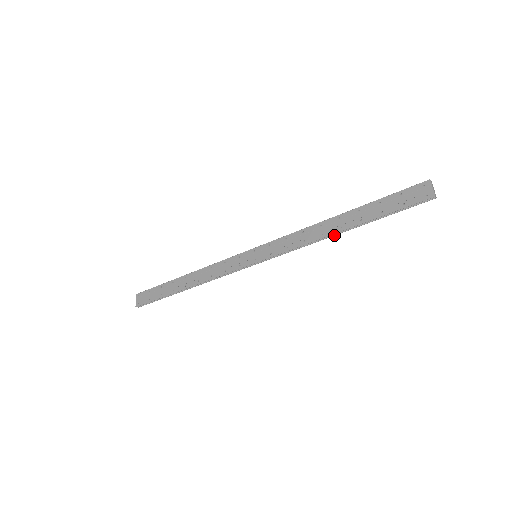
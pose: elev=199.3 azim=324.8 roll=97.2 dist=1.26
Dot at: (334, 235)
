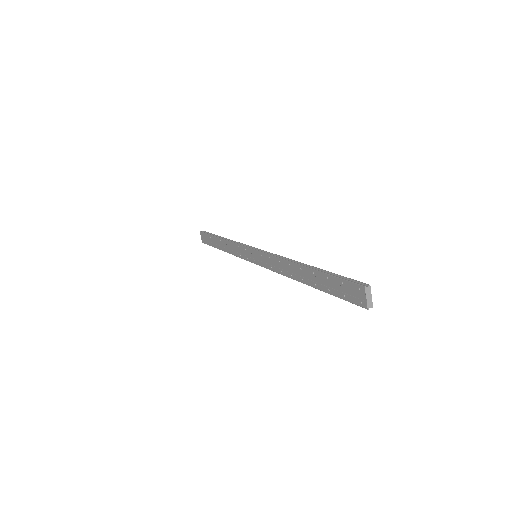
Dot at: occluded
